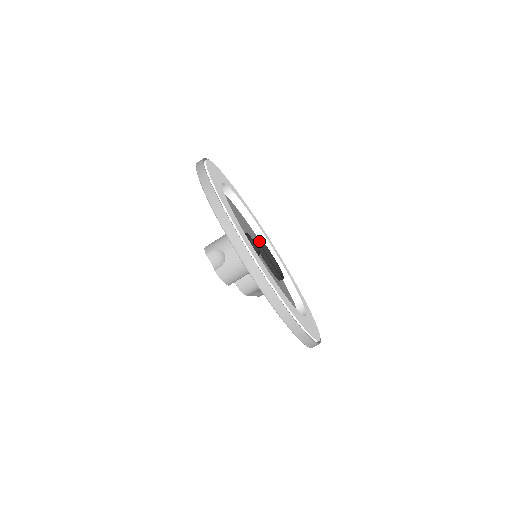
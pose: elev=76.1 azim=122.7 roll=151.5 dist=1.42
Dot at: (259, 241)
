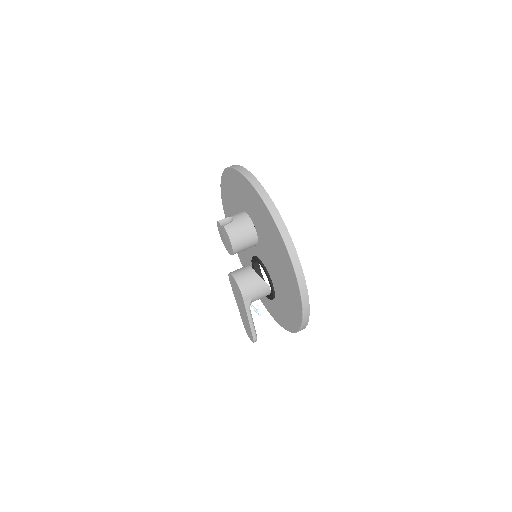
Dot at: occluded
